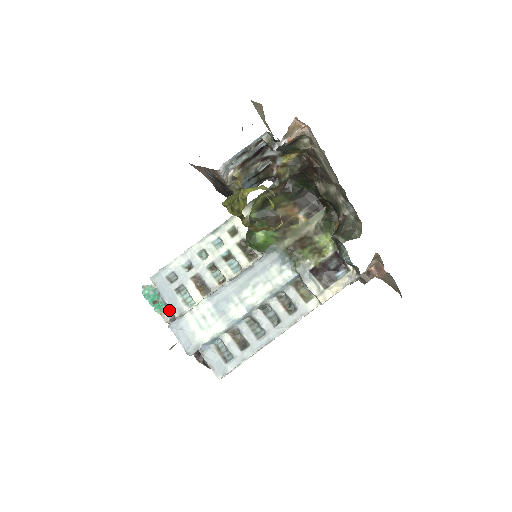
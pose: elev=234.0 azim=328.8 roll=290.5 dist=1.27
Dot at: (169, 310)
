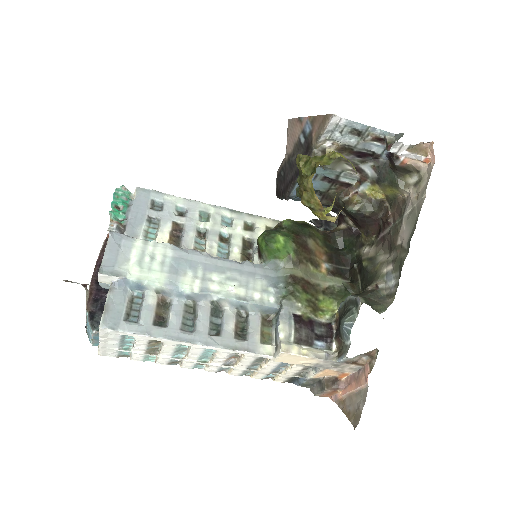
Dot at: (123, 226)
